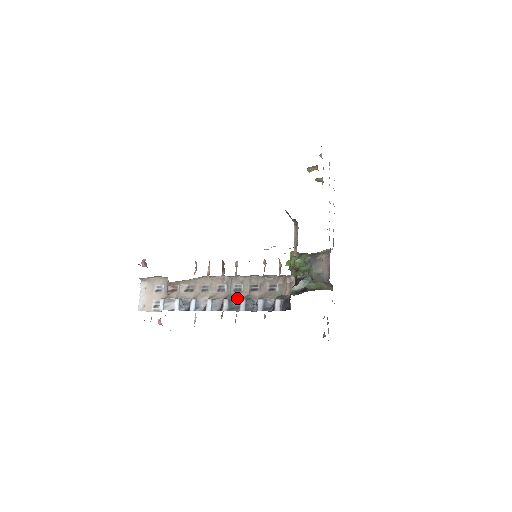
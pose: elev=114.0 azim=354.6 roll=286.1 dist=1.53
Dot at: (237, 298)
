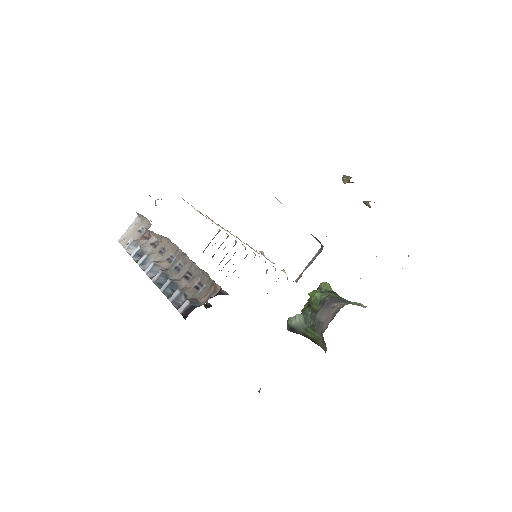
Dot at: (170, 276)
